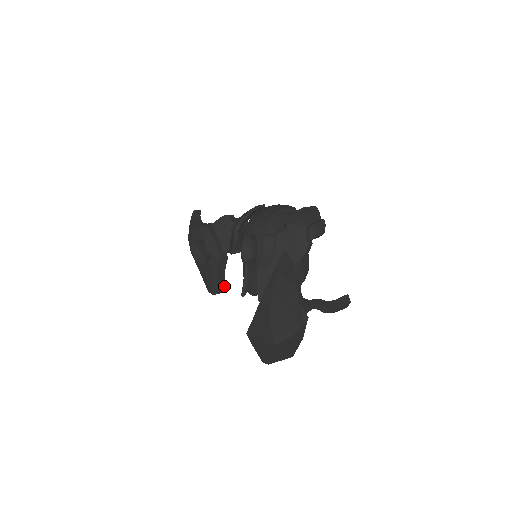
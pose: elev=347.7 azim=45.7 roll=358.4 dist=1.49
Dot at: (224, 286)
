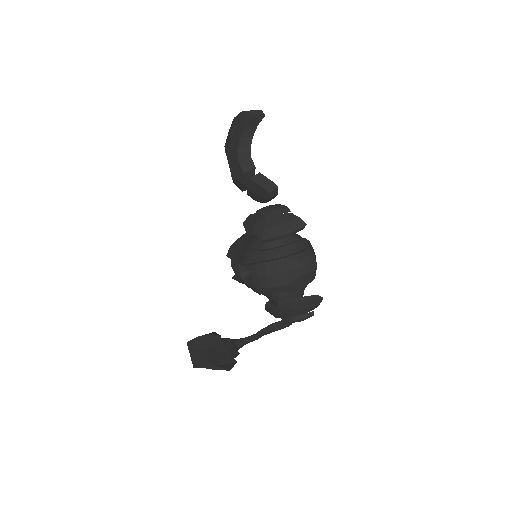
Dot at: occluded
